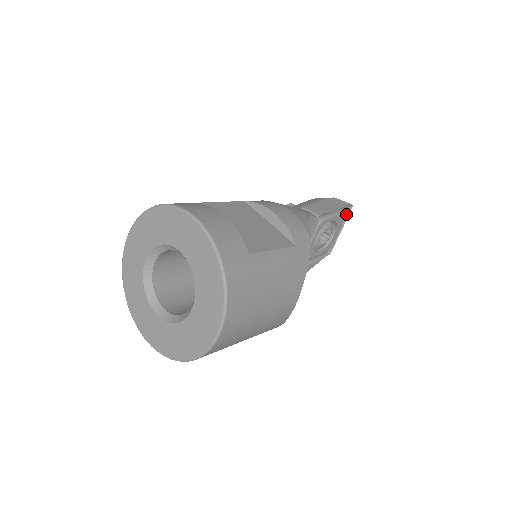
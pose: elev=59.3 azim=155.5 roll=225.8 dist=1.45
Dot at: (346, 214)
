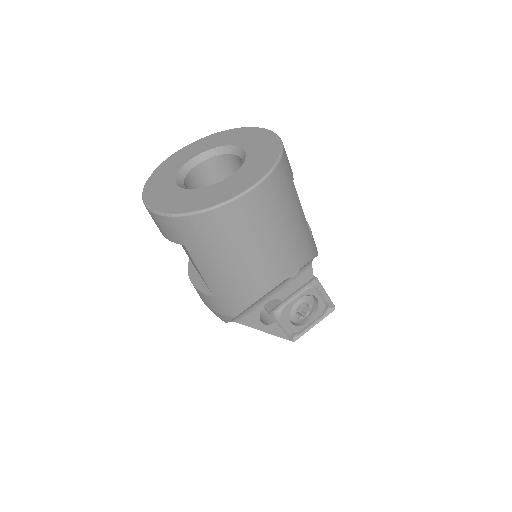
Dot at: (326, 313)
